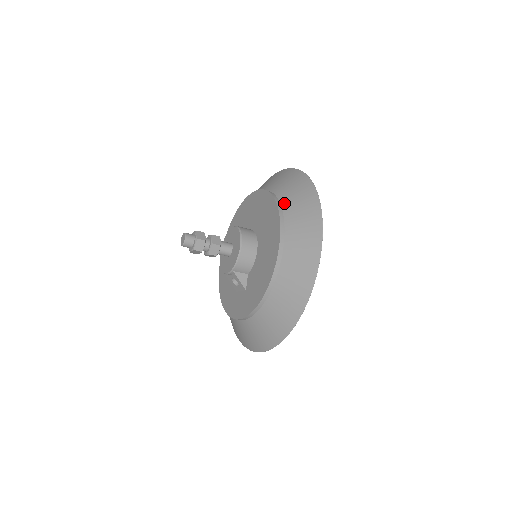
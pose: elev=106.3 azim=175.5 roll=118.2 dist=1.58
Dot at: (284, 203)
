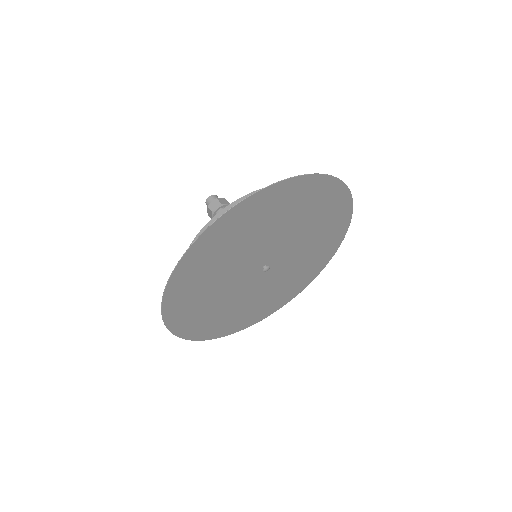
Dot at: occluded
